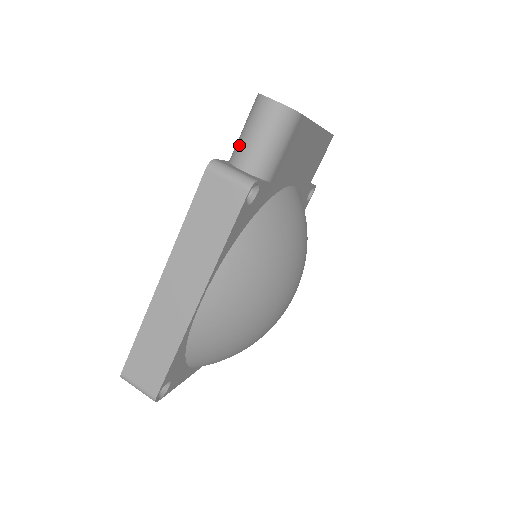
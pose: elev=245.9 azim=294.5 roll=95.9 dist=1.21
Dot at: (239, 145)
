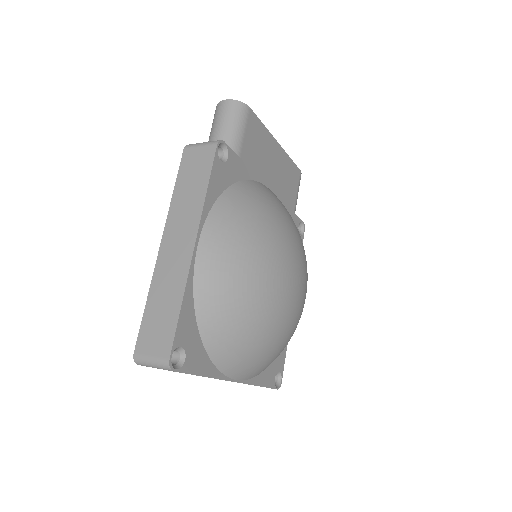
Dot at: (209, 139)
